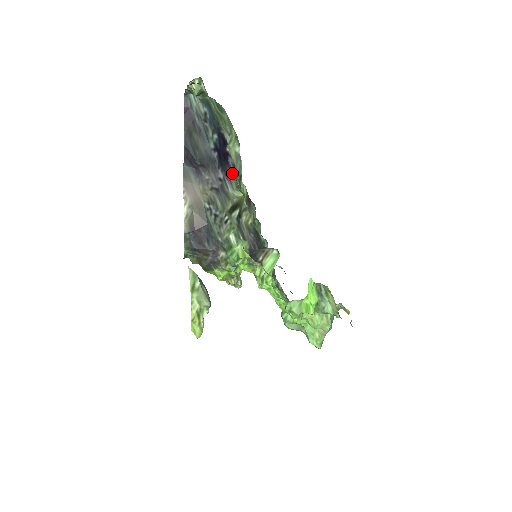
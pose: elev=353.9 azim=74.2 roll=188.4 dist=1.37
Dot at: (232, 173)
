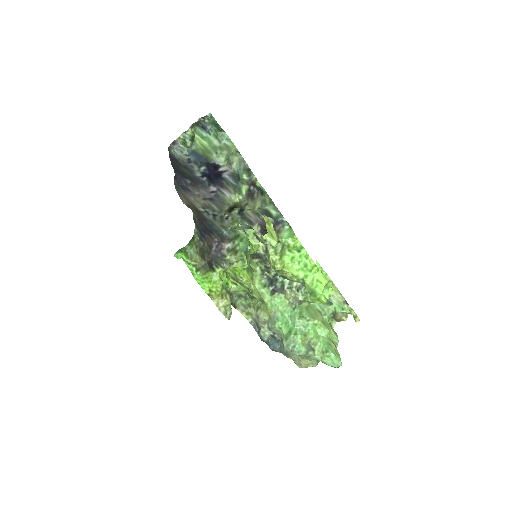
Dot at: (228, 183)
